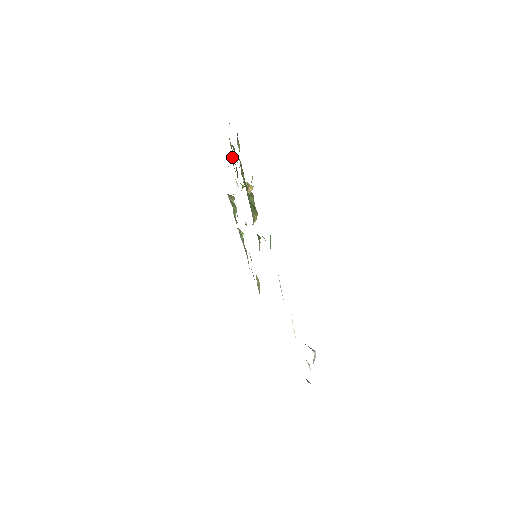
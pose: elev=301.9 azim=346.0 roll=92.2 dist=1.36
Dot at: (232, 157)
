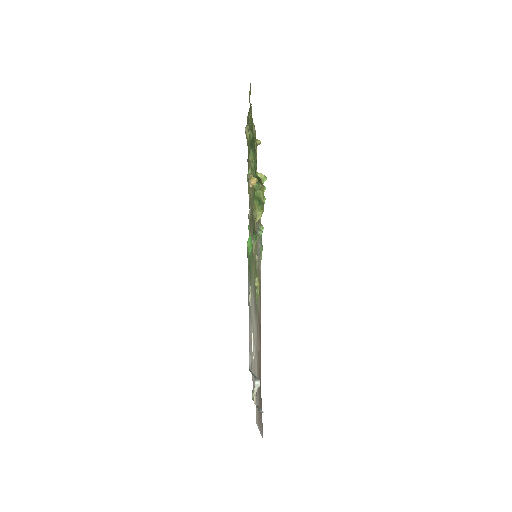
Dot at: (258, 144)
